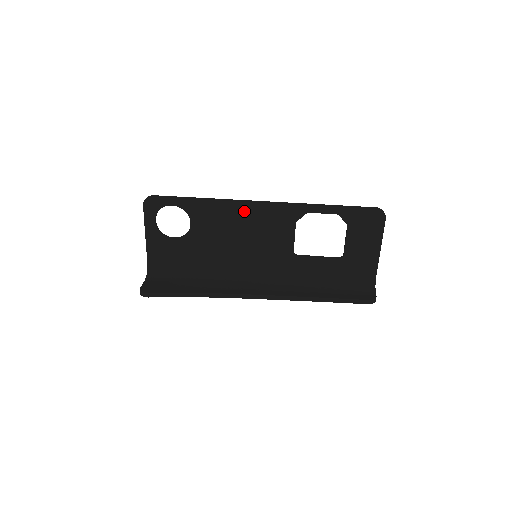
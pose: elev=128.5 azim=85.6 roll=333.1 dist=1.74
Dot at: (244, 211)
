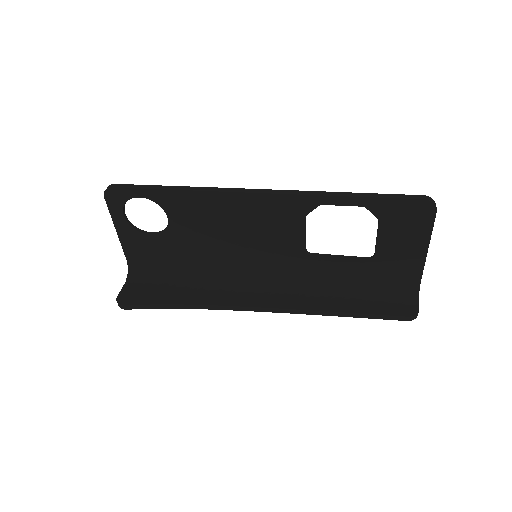
Dot at: (233, 203)
